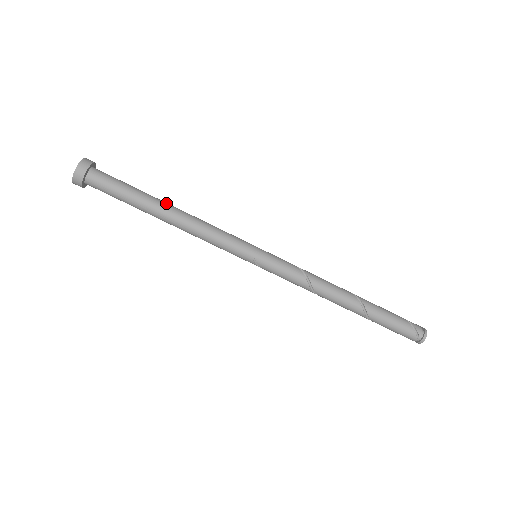
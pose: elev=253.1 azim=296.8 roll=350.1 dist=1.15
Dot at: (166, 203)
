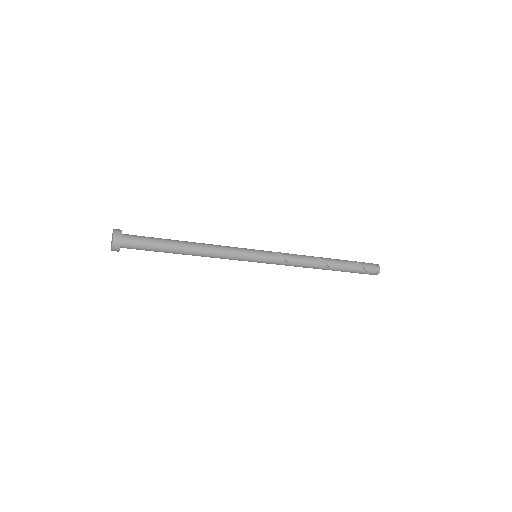
Dot at: (183, 252)
